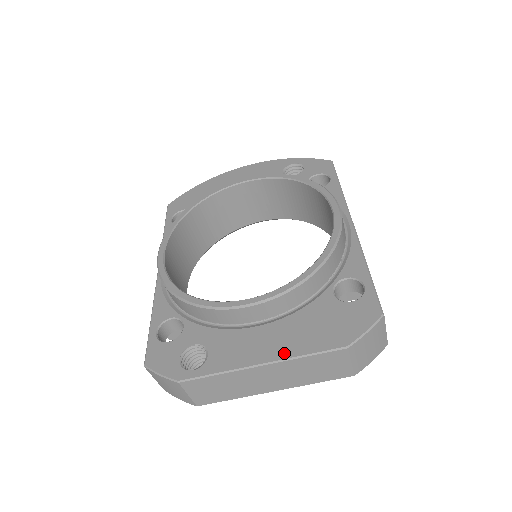
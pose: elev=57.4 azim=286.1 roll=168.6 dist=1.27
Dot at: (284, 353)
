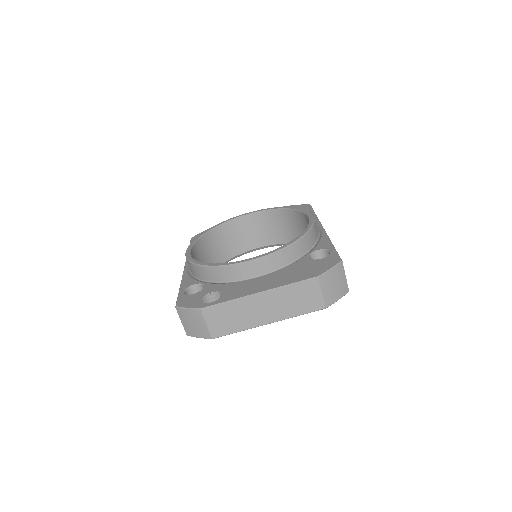
Dot at: (275, 285)
